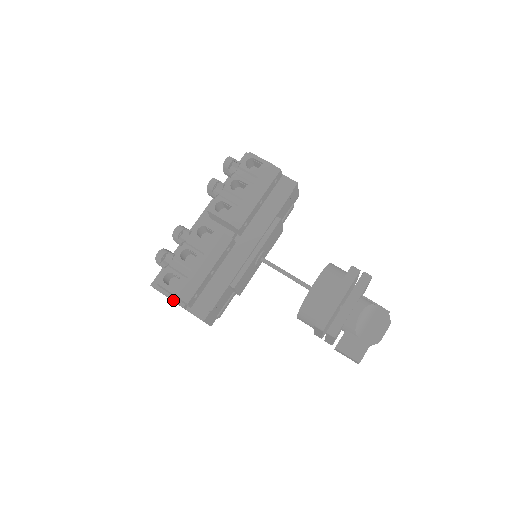
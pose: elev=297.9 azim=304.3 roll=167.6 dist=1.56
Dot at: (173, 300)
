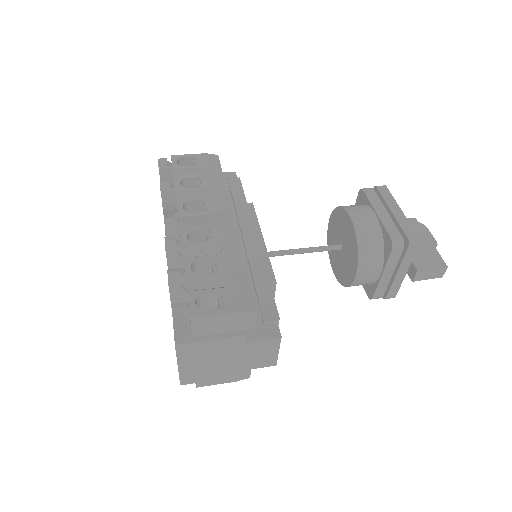
Dot at: (224, 337)
